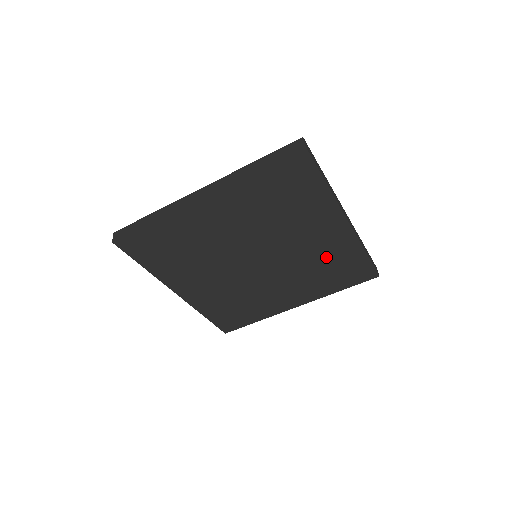
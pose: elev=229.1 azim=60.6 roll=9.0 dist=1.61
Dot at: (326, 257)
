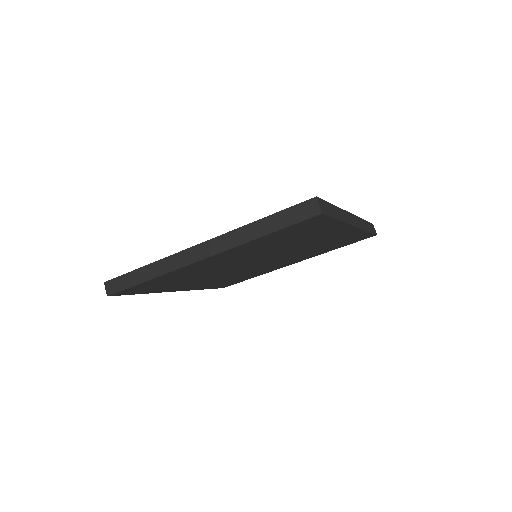
Dot at: (328, 243)
